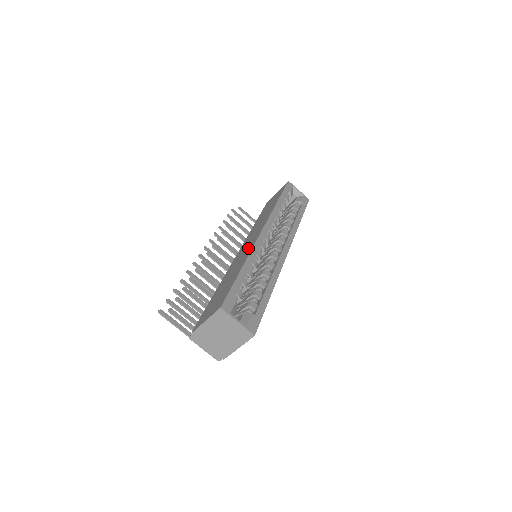
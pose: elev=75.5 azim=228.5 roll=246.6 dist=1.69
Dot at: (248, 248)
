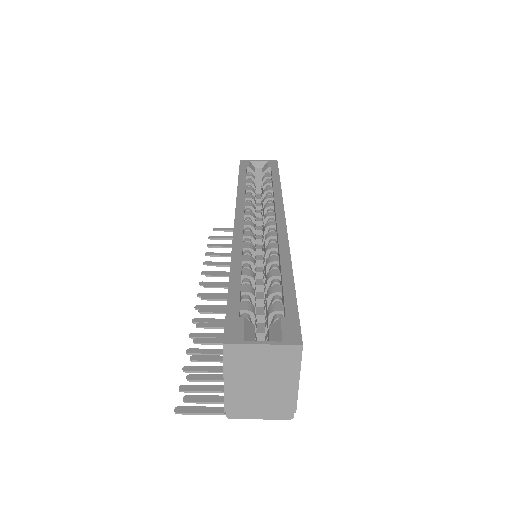
Dot at: occluded
